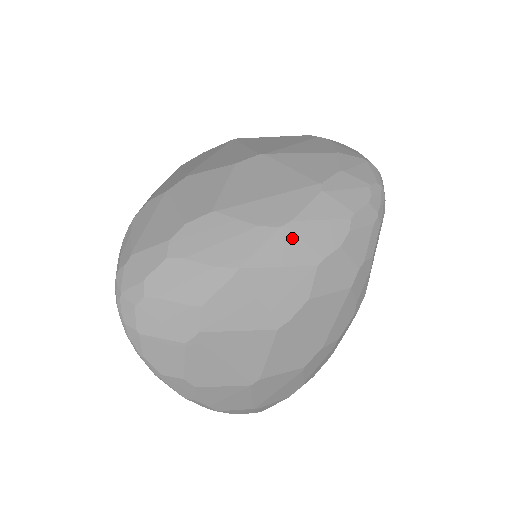
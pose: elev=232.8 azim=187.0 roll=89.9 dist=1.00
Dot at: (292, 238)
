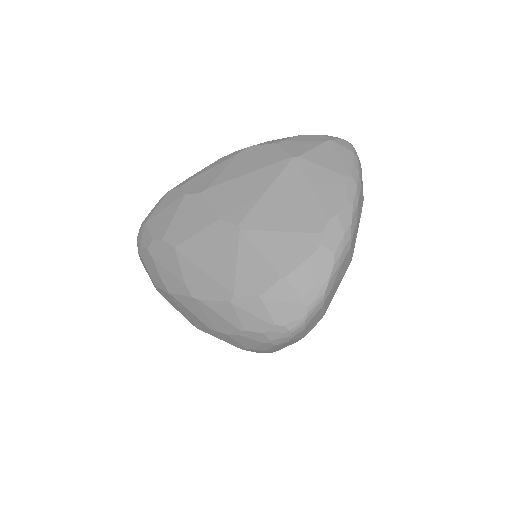
Dot at: (198, 307)
